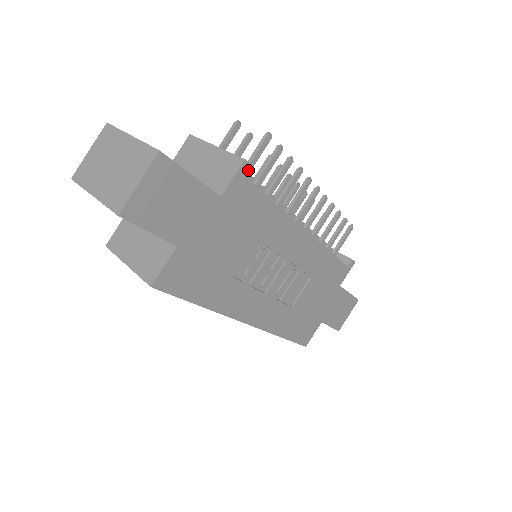
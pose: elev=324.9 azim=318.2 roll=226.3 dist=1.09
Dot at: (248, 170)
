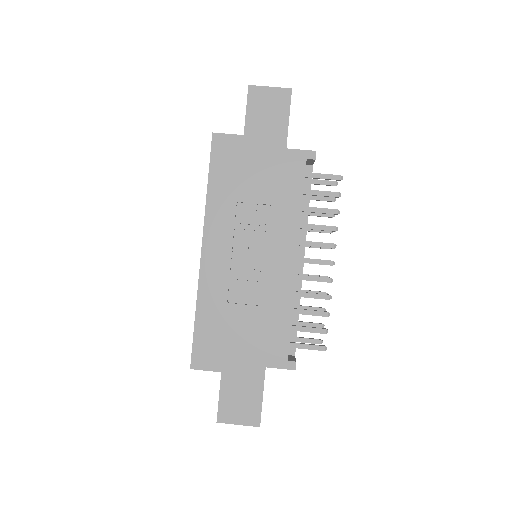
Dot at: (311, 159)
